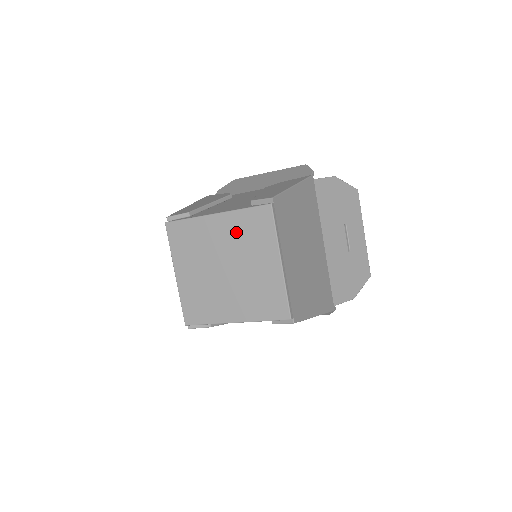
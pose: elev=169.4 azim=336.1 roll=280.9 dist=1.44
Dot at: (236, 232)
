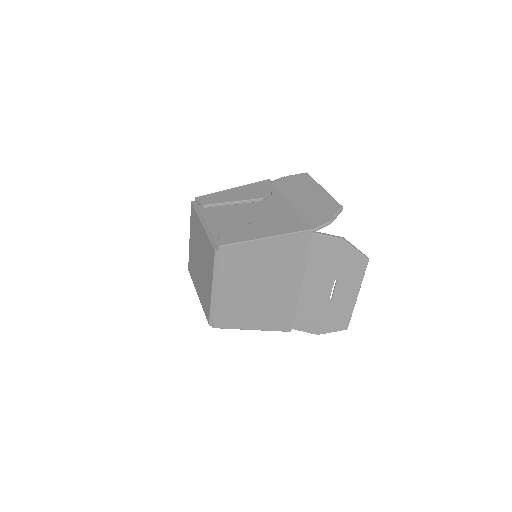
Dot at: (205, 247)
